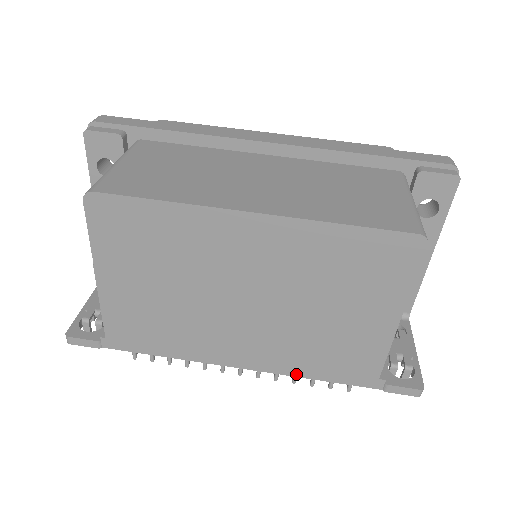
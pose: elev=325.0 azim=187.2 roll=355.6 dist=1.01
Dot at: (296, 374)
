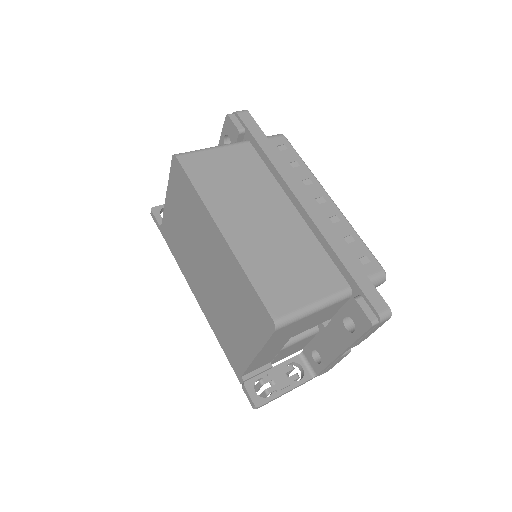
Dot at: (214, 331)
